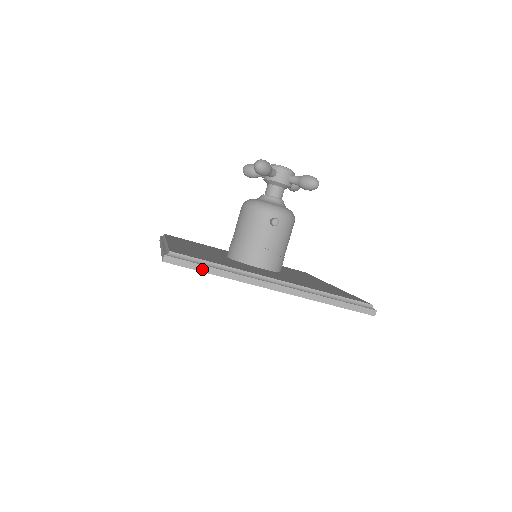
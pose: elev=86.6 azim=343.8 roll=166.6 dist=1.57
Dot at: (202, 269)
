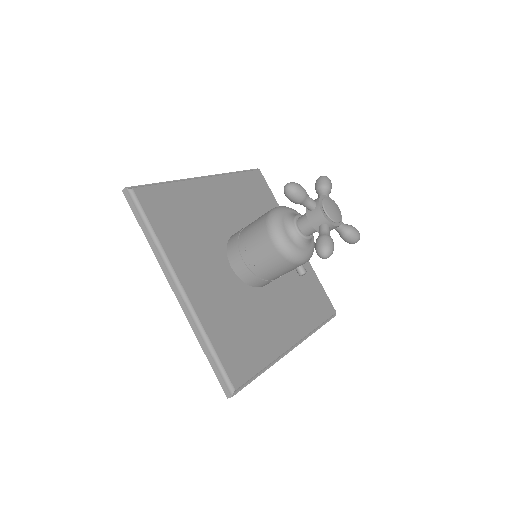
Dot at: (252, 380)
